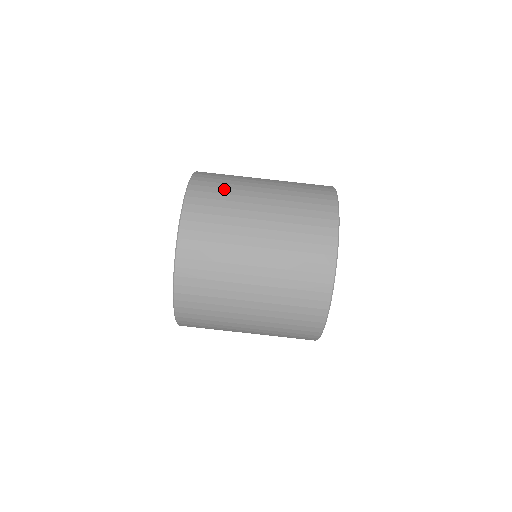
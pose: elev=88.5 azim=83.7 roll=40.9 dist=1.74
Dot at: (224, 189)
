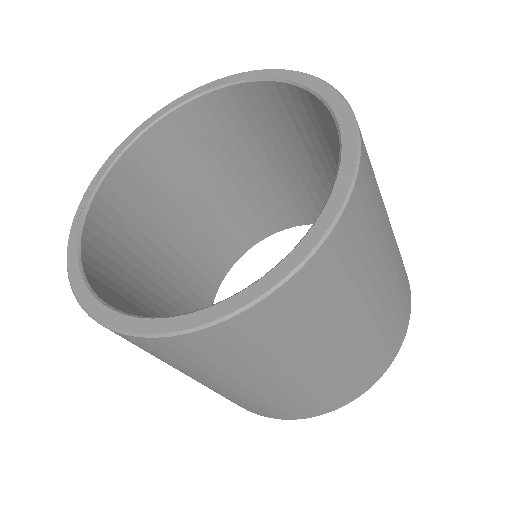
Dot at: occluded
